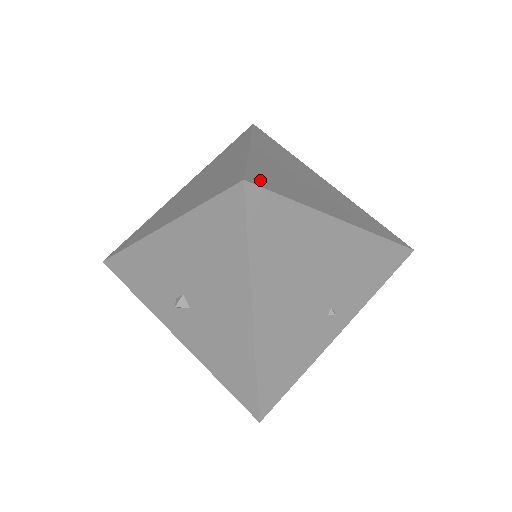
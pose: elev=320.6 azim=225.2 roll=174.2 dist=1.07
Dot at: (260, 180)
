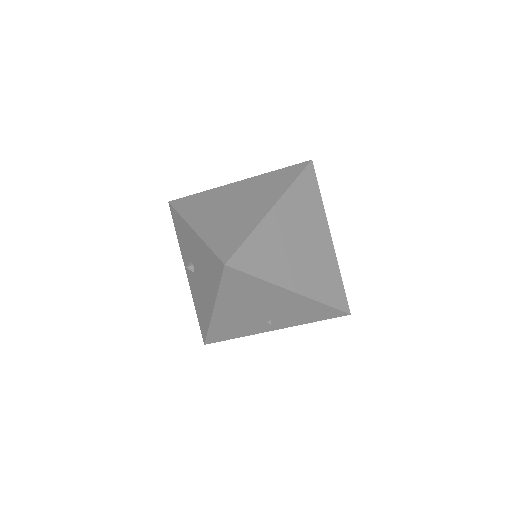
Dot at: (242, 260)
